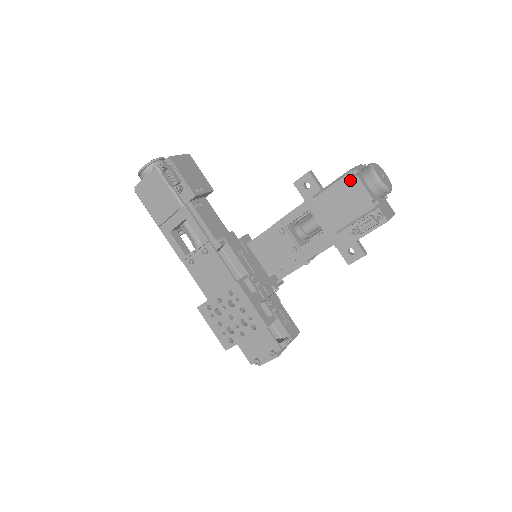
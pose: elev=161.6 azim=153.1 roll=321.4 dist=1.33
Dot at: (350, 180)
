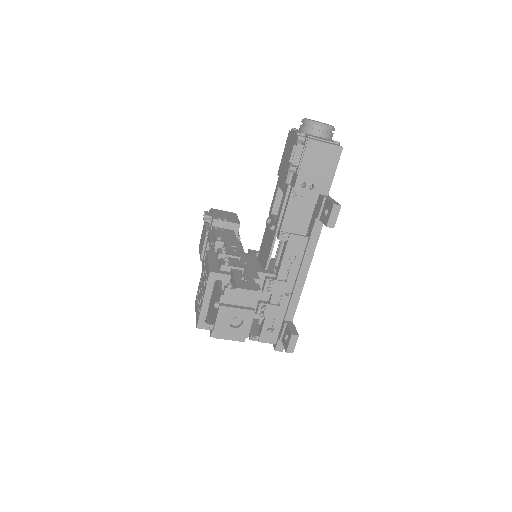
Dot at: (289, 137)
